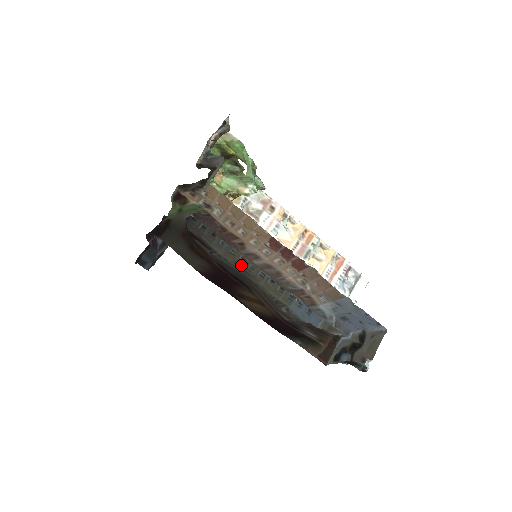
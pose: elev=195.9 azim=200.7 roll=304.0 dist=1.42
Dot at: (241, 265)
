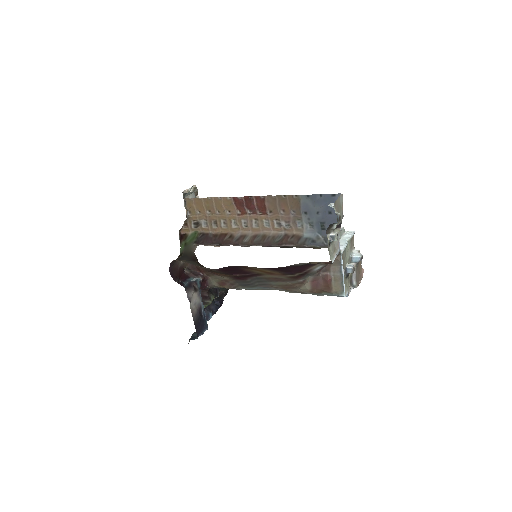
Dot at: occluded
